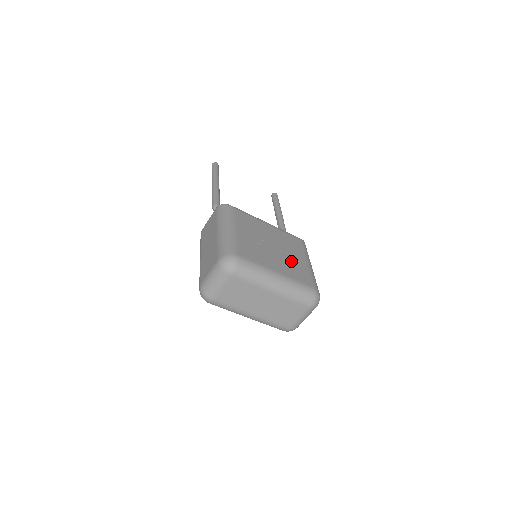
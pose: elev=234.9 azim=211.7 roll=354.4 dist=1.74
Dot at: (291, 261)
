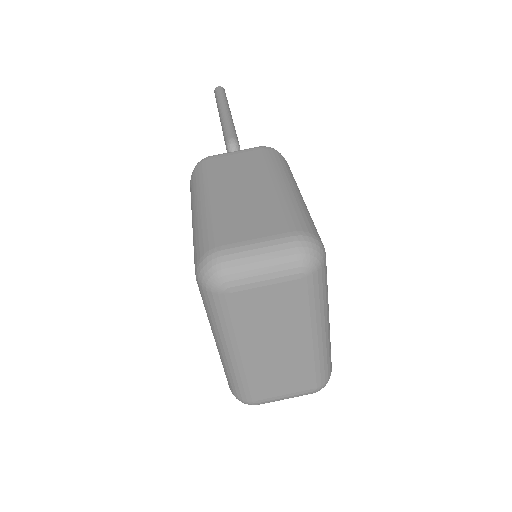
Dot at: occluded
